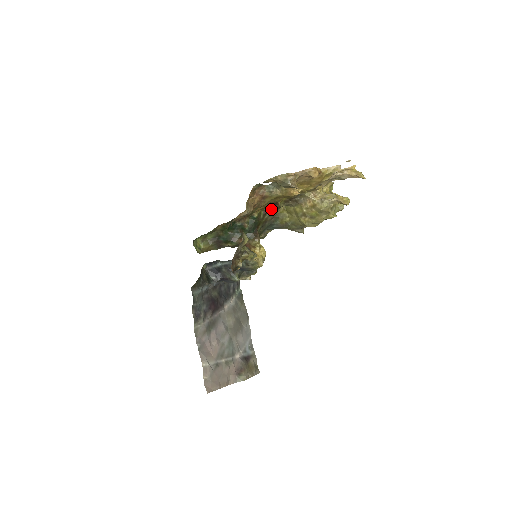
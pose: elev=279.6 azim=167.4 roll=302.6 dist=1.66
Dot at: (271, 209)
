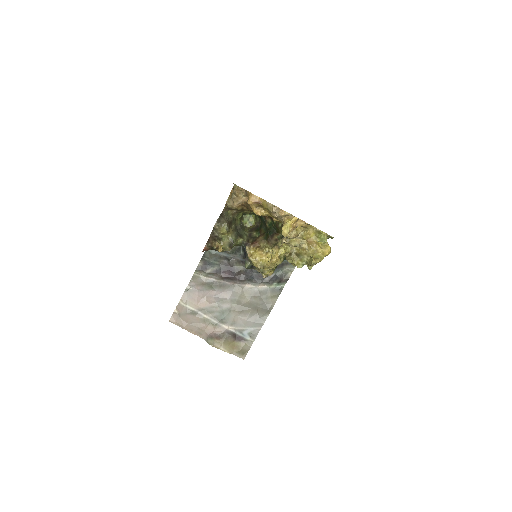
Dot at: occluded
